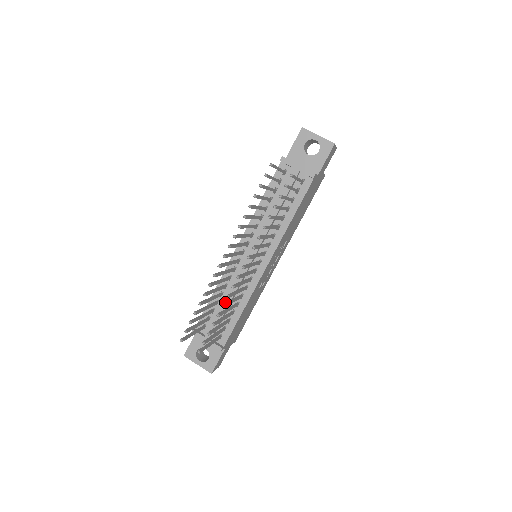
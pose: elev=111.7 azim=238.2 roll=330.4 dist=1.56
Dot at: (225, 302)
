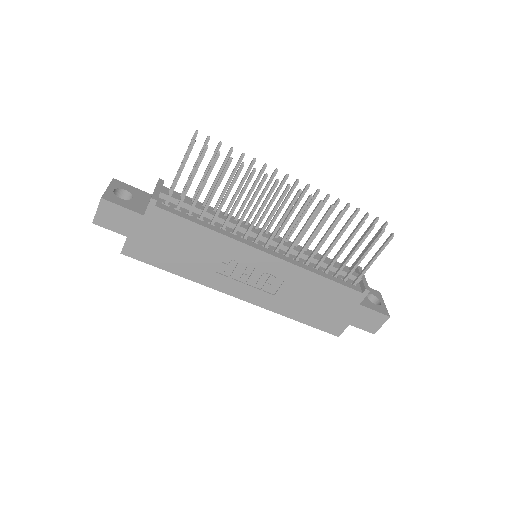
Dot at: (212, 211)
